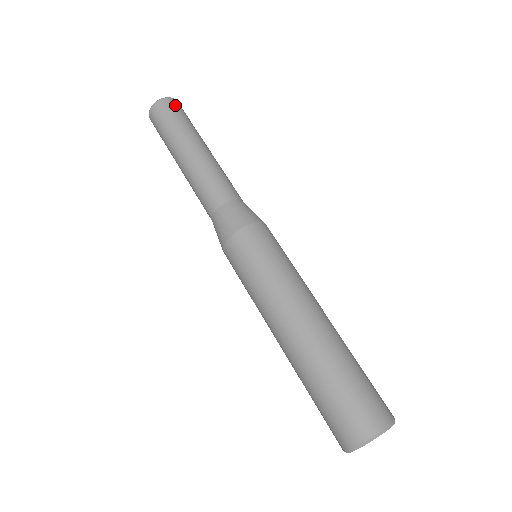
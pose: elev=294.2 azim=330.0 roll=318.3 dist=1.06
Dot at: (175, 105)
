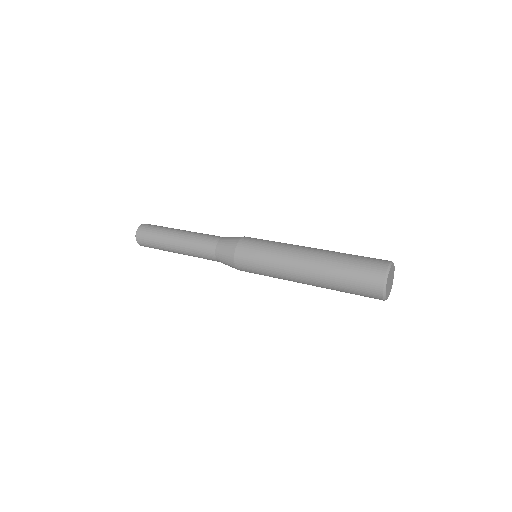
Dot at: occluded
